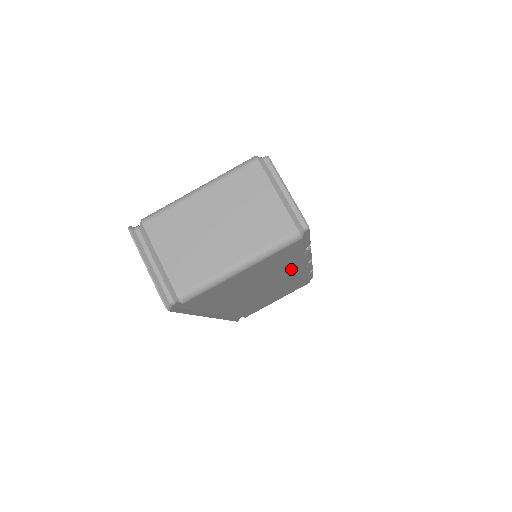
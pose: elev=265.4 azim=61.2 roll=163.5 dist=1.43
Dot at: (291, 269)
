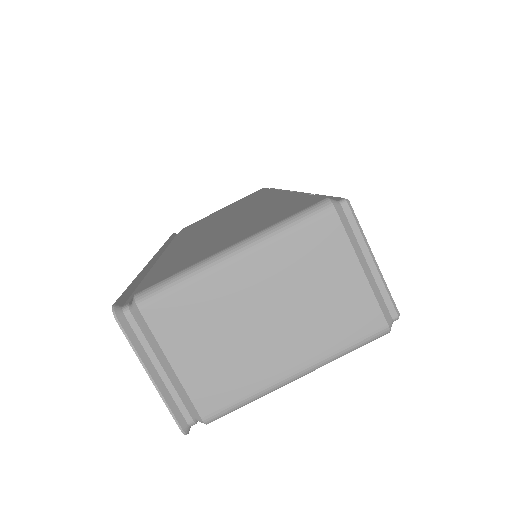
Dot at: occluded
